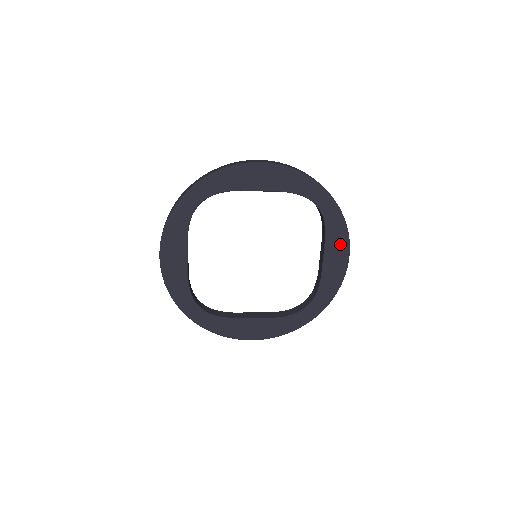
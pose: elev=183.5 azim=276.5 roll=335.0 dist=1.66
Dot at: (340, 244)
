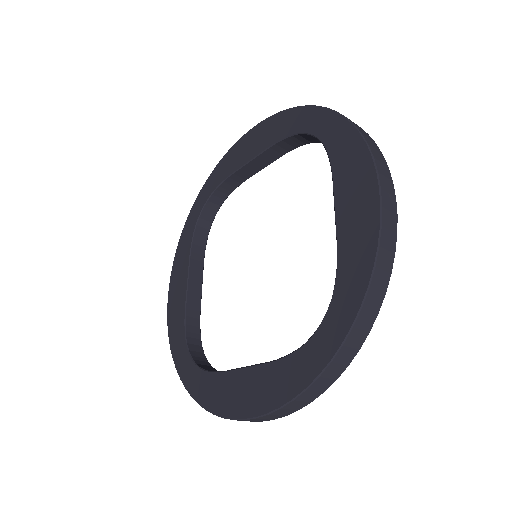
Dot at: (357, 170)
